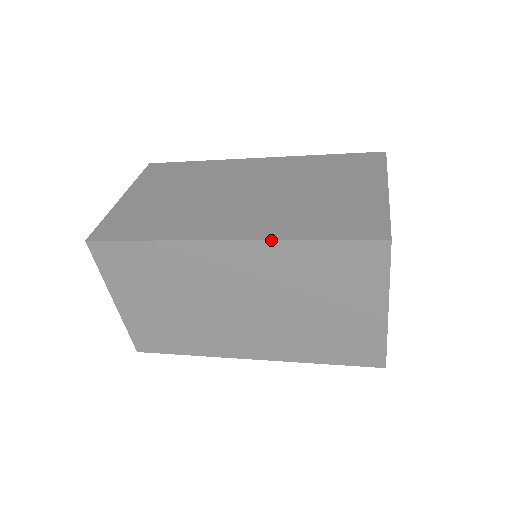
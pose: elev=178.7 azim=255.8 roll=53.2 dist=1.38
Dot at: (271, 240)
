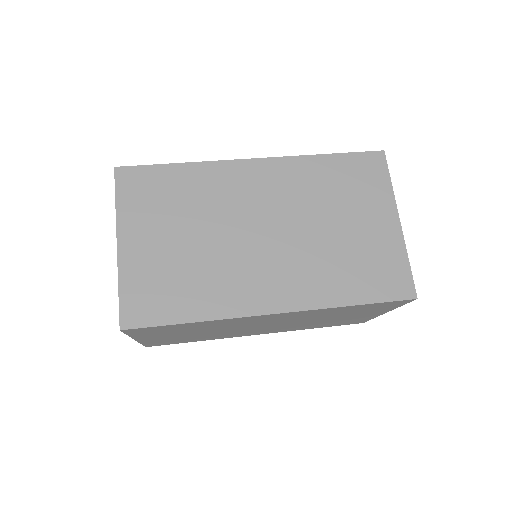
Dot at: (318, 309)
